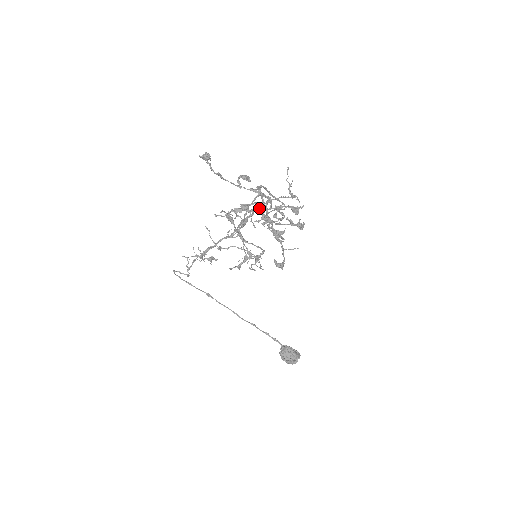
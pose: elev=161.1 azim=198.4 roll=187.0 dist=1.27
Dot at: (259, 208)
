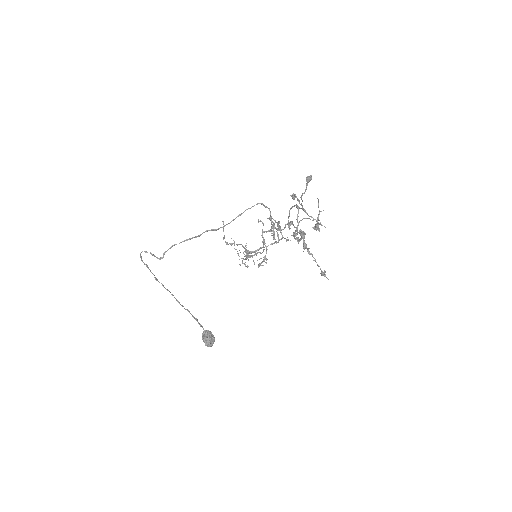
Dot at: occluded
